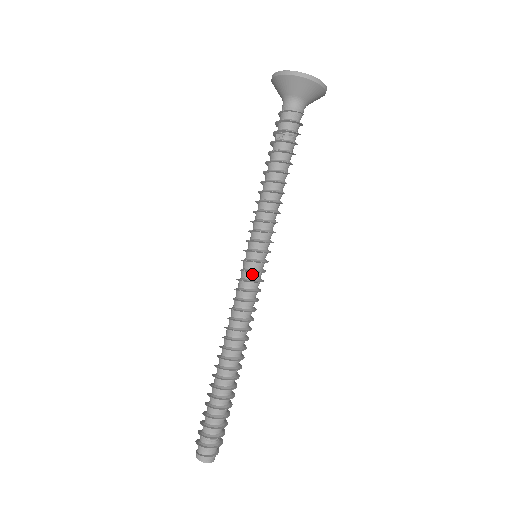
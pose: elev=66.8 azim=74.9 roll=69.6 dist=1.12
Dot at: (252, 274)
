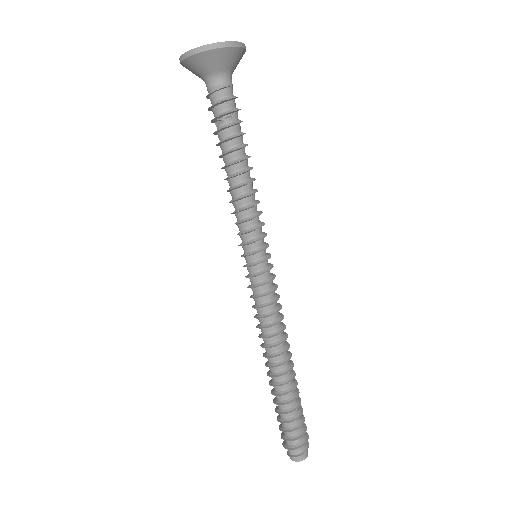
Dot at: (258, 278)
